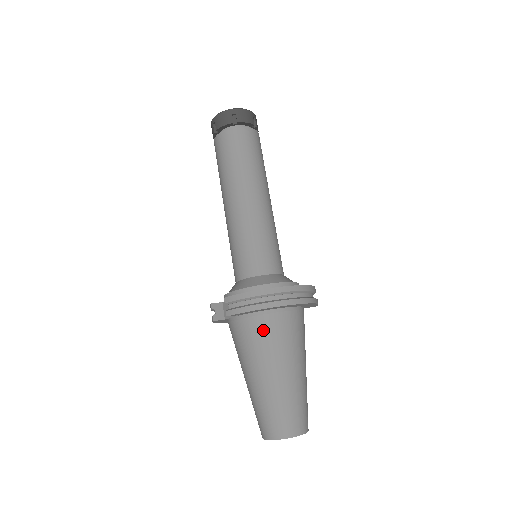
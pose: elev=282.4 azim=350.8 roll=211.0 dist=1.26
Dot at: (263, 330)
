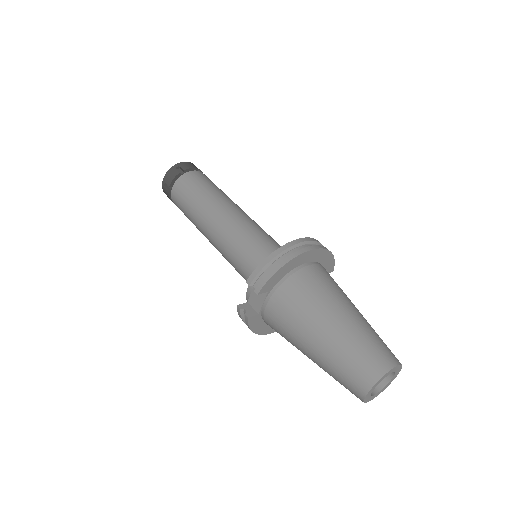
Dot at: (298, 289)
